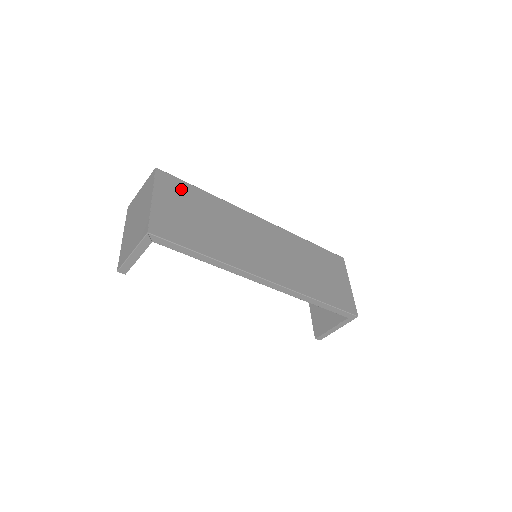
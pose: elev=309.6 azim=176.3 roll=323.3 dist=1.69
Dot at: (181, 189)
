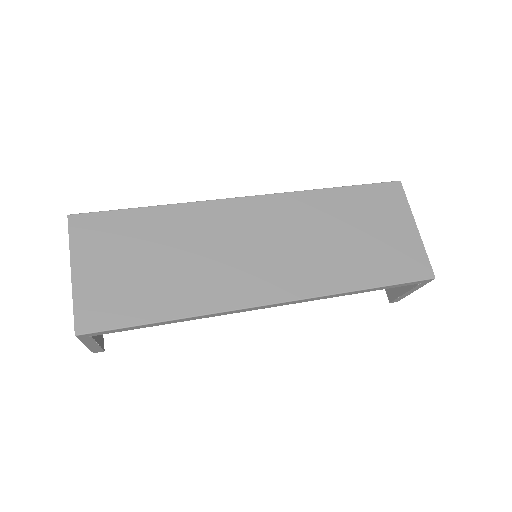
Dot at: (111, 228)
